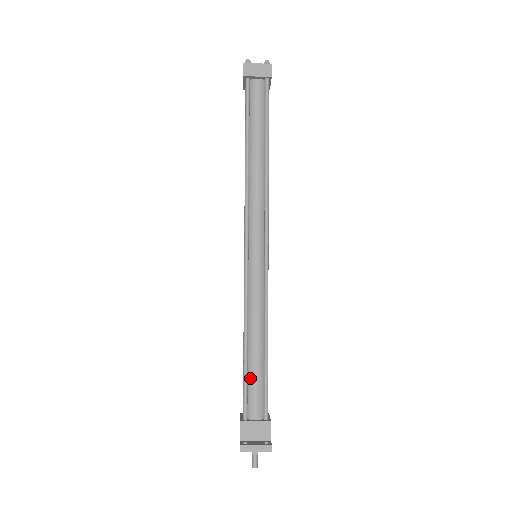
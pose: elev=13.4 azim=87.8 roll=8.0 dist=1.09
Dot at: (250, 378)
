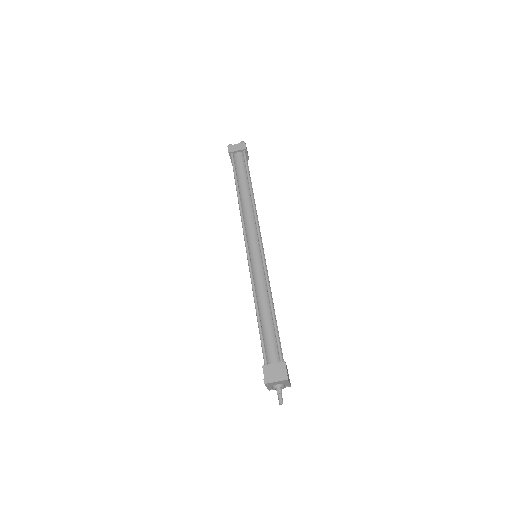
Dot at: (265, 335)
